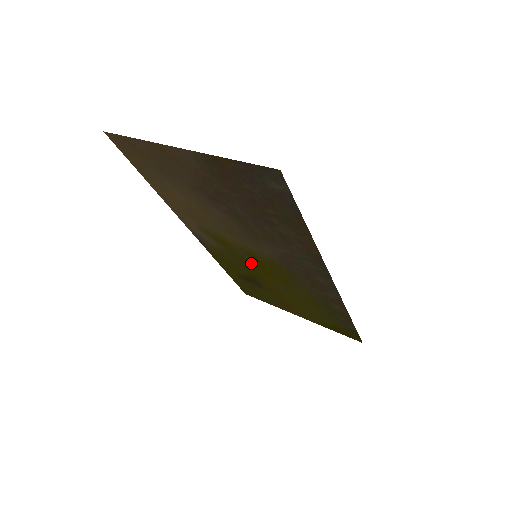
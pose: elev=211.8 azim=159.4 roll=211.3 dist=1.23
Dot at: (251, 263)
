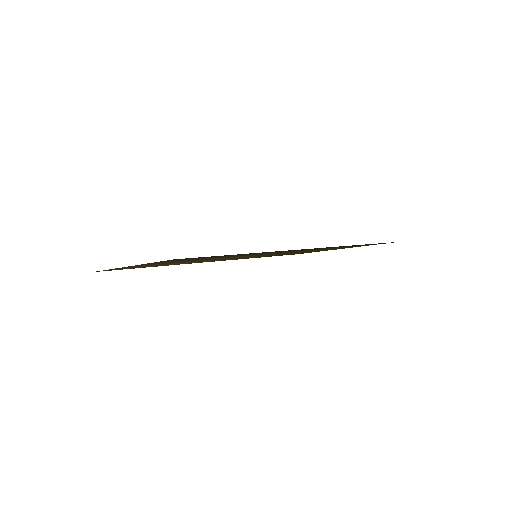
Dot at: occluded
